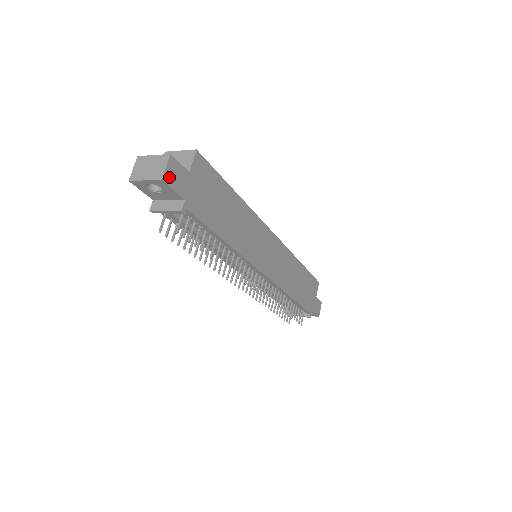
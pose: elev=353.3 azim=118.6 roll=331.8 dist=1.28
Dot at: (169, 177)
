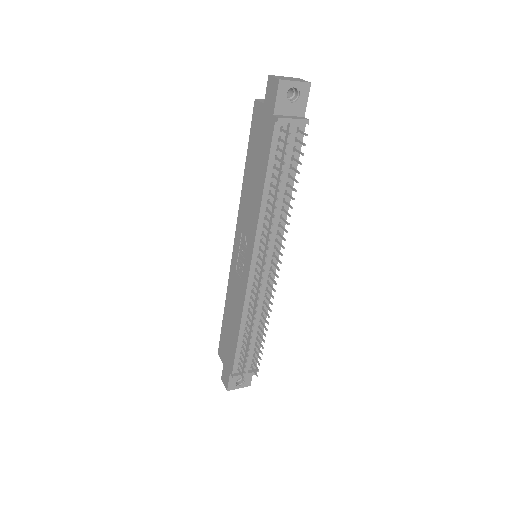
Dot at: (306, 89)
